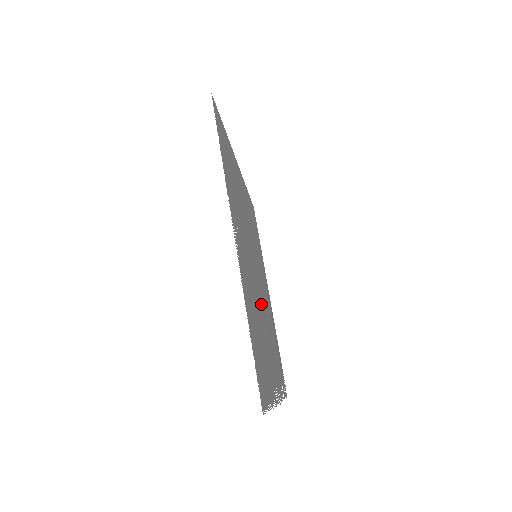
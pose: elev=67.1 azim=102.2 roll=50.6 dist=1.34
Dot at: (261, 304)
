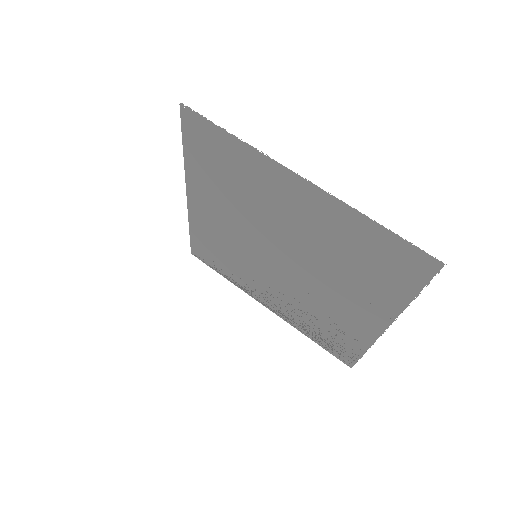
Dot at: (305, 272)
